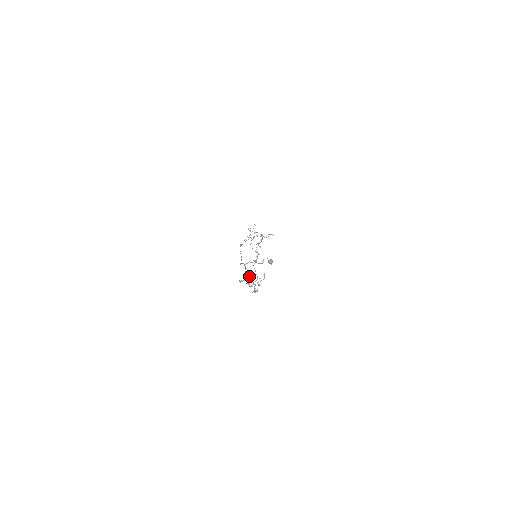
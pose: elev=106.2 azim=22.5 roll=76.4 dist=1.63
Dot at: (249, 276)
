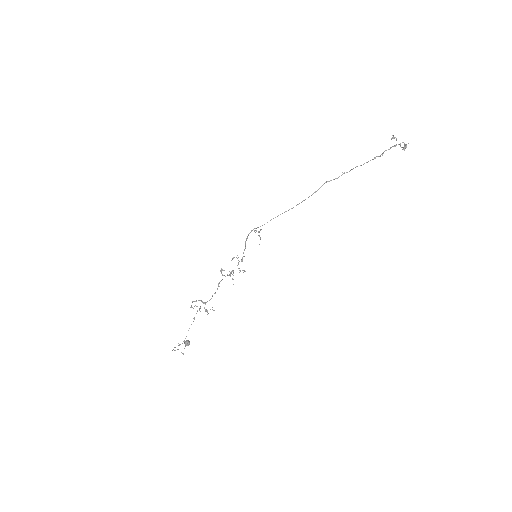
Dot at: occluded
